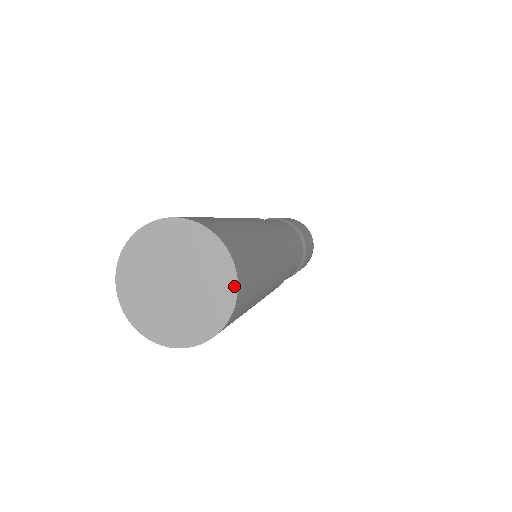
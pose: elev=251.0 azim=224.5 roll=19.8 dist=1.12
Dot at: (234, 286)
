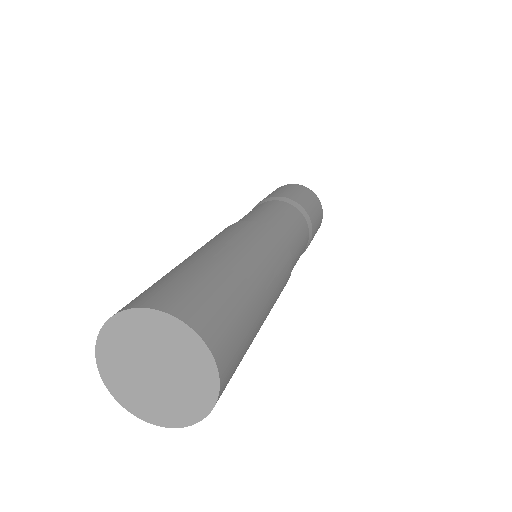
Dot at: (206, 411)
